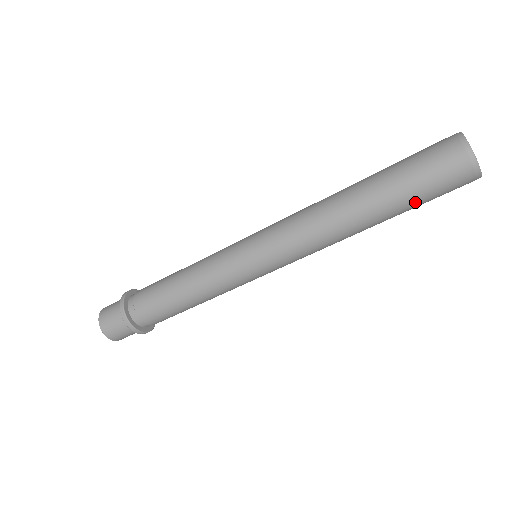
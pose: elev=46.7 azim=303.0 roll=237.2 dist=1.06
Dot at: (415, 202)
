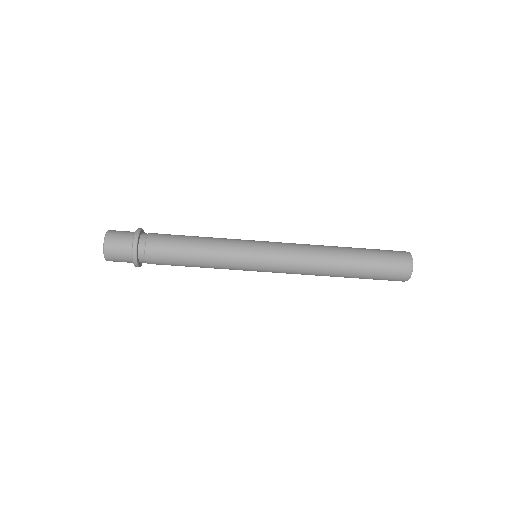
Dot at: occluded
